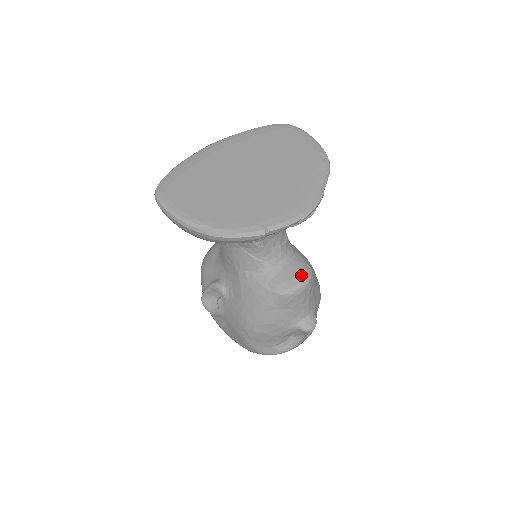
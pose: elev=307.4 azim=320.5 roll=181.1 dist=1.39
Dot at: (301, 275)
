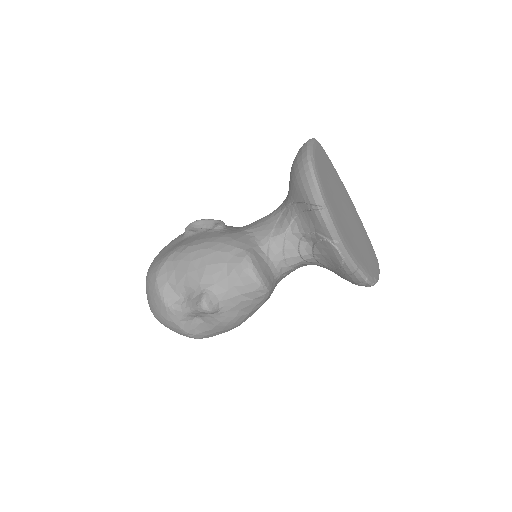
Dot at: (265, 278)
